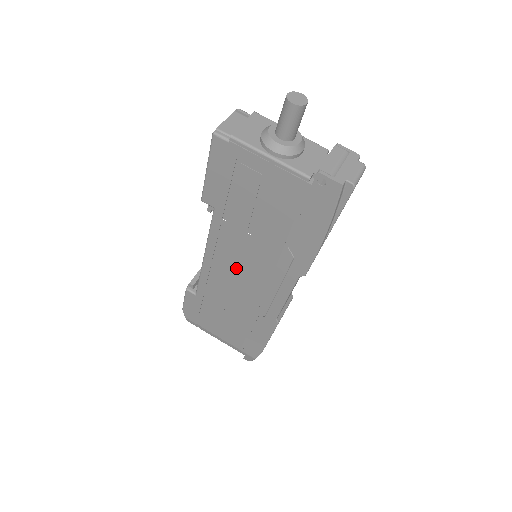
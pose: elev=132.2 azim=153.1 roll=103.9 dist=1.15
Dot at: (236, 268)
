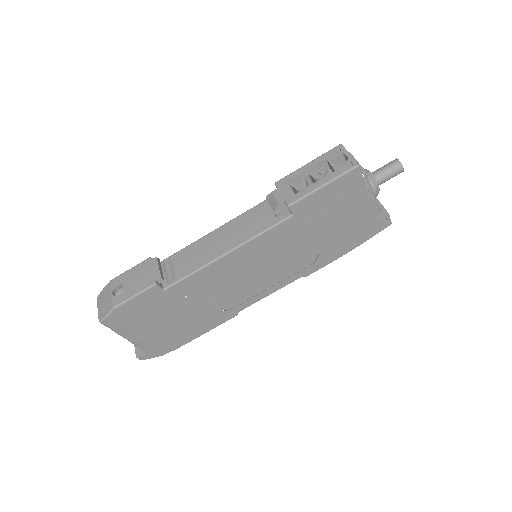
Dot at: (252, 266)
